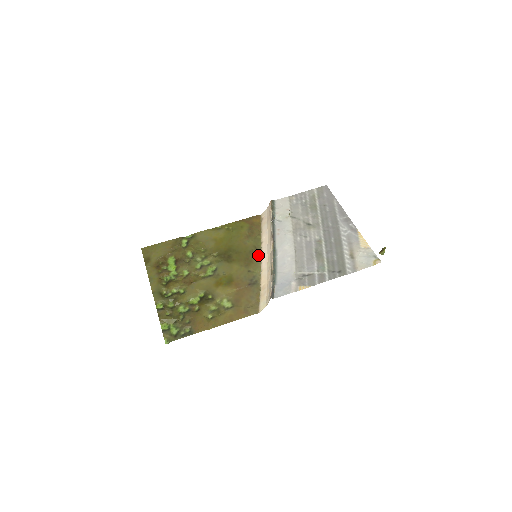
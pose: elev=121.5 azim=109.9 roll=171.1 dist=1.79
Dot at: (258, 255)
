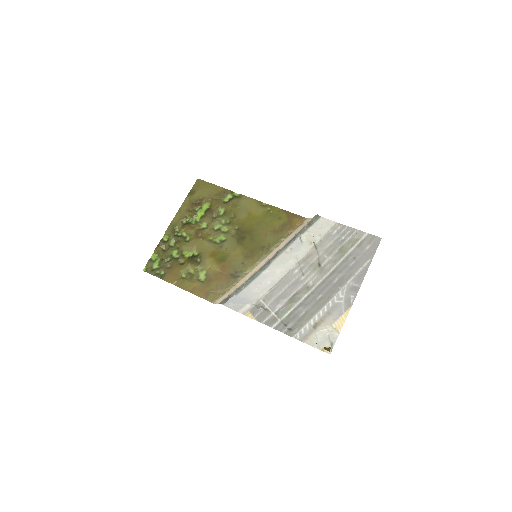
Dot at: (263, 255)
